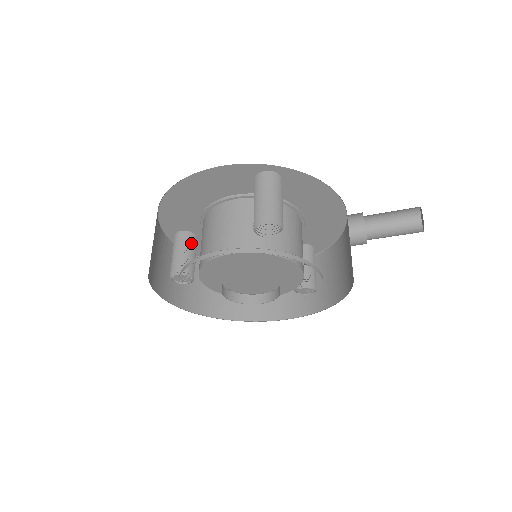
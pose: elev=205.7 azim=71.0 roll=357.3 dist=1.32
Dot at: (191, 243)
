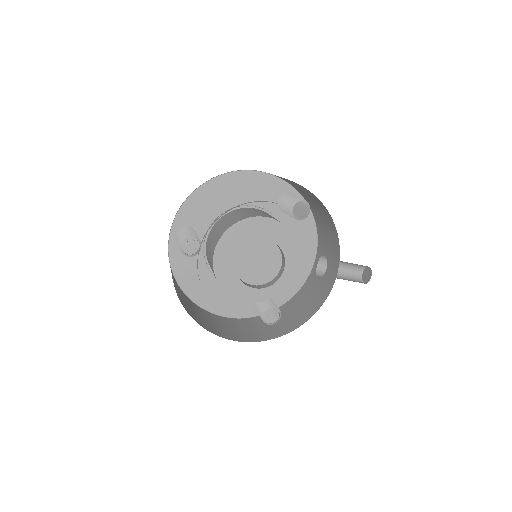
Dot at: occluded
